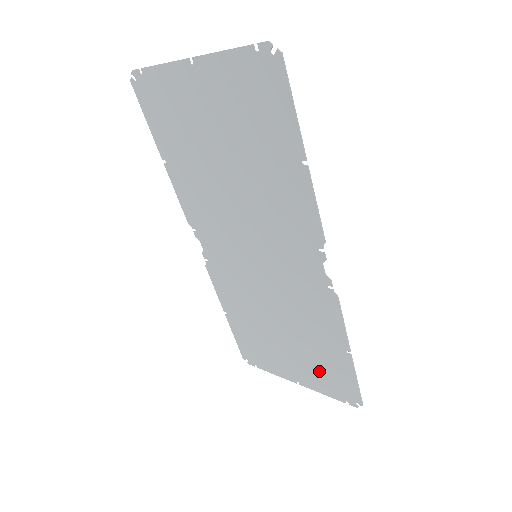
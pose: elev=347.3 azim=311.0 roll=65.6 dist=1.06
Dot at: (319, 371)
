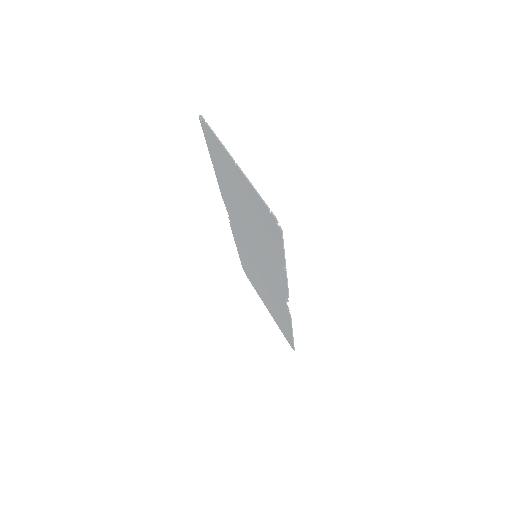
Dot at: (278, 319)
